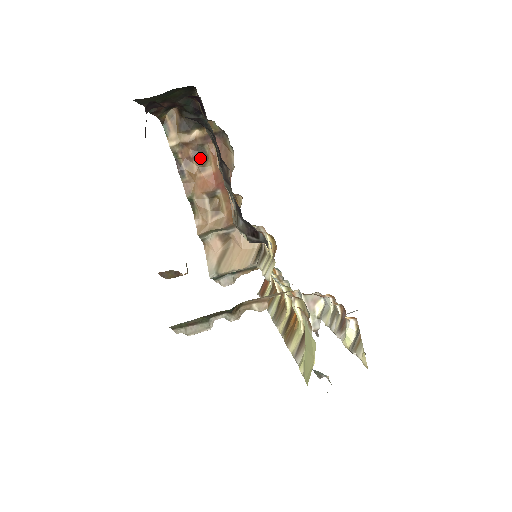
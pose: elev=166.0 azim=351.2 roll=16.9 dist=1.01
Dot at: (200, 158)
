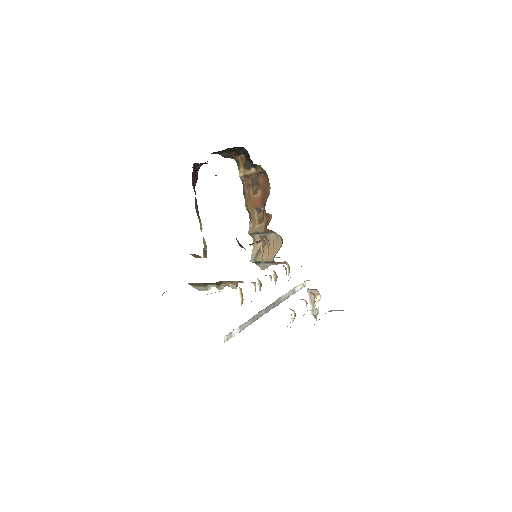
Dot at: (255, 186)
